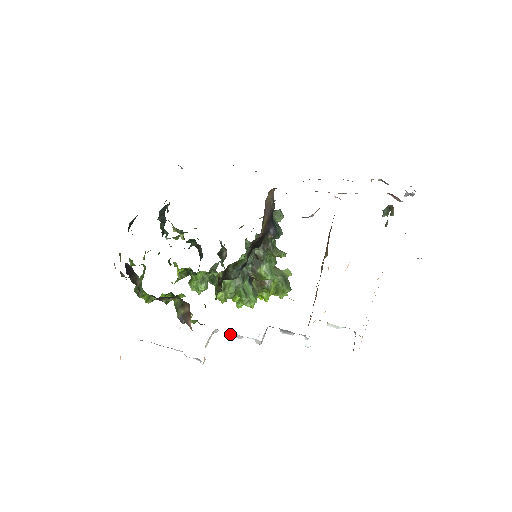
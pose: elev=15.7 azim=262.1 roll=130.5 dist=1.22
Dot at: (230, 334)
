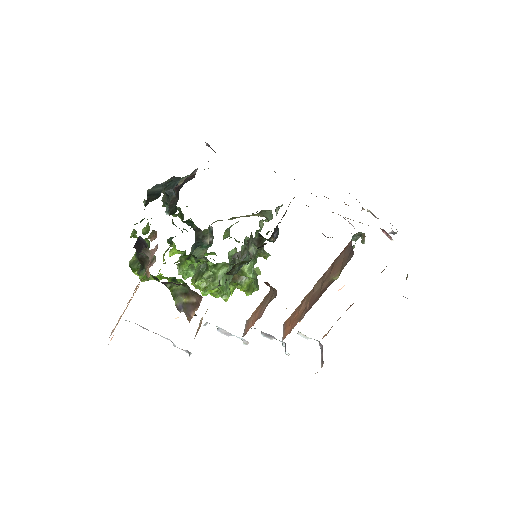
Dot at: (219, 330)
